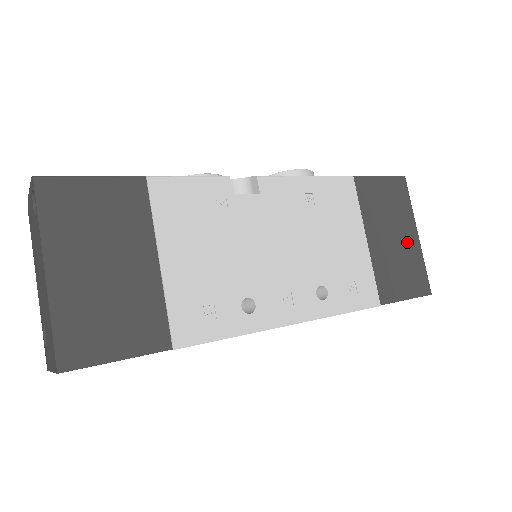
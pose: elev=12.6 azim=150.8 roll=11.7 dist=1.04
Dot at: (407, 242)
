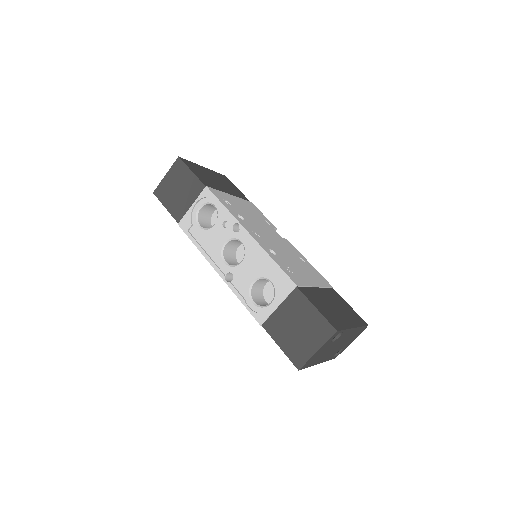
Dot at: (342, 317)
